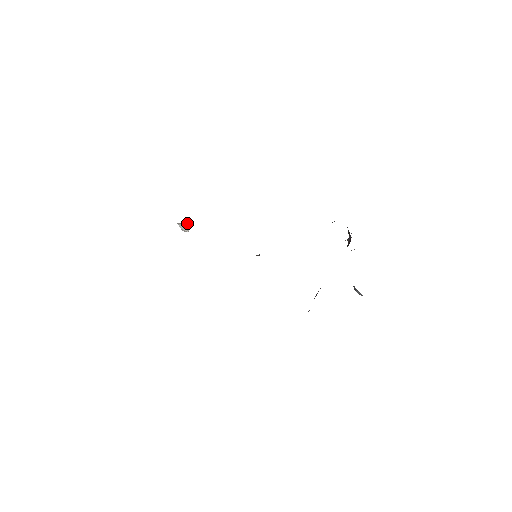
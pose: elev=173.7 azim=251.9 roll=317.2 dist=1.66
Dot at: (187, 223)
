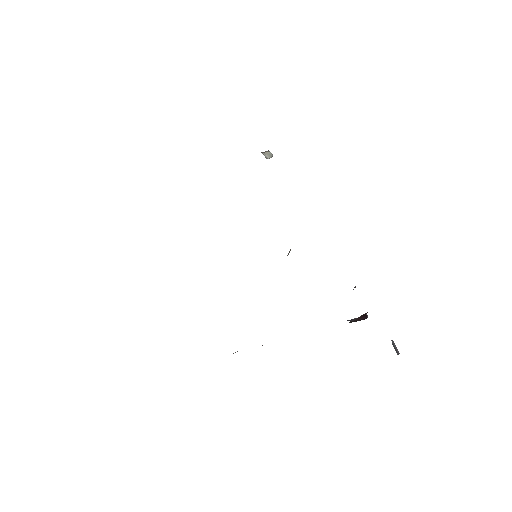
Dot at: (265, 152)
